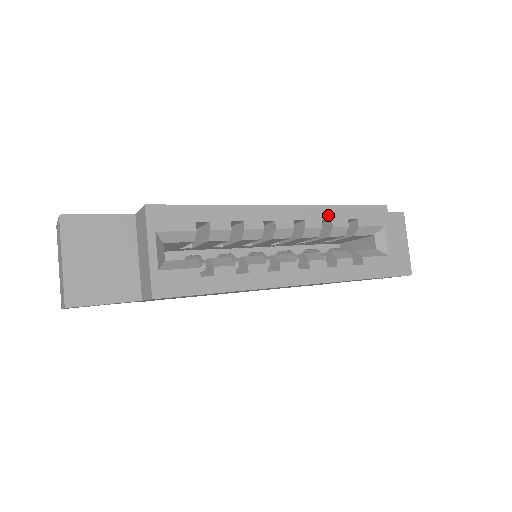
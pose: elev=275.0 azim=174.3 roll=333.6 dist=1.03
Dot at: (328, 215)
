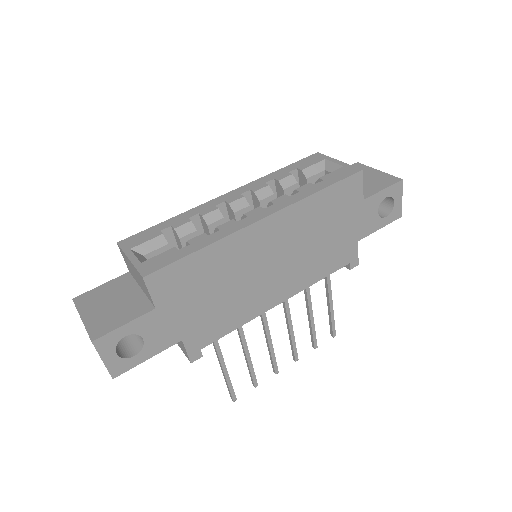
Dot at: (269, 179)
